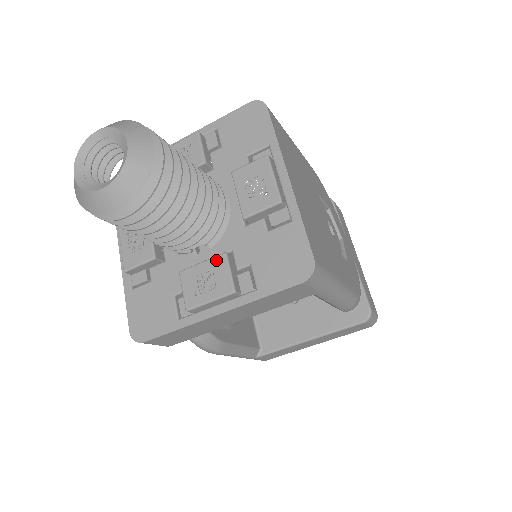
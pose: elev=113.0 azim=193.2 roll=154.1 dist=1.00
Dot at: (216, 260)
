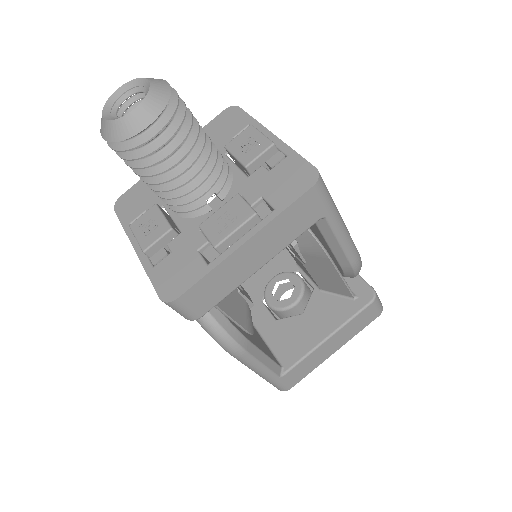
Dot at: (231, 201)
